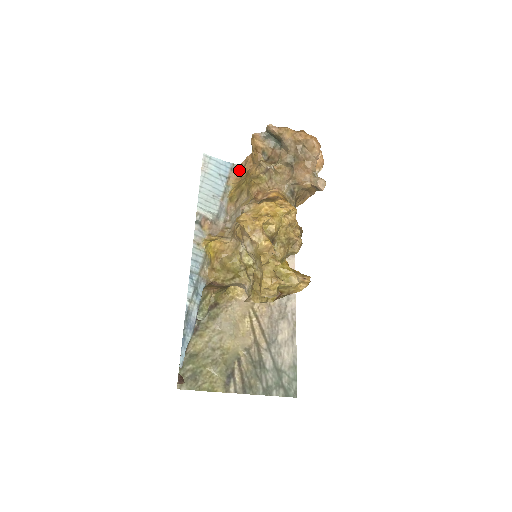
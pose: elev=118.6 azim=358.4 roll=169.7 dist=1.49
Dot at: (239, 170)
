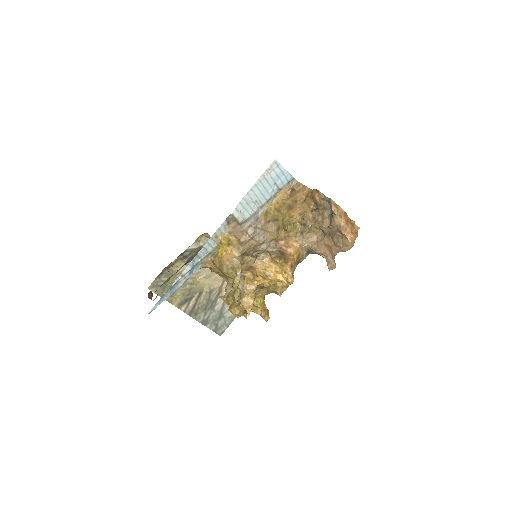
Dot at: (294, 187)
